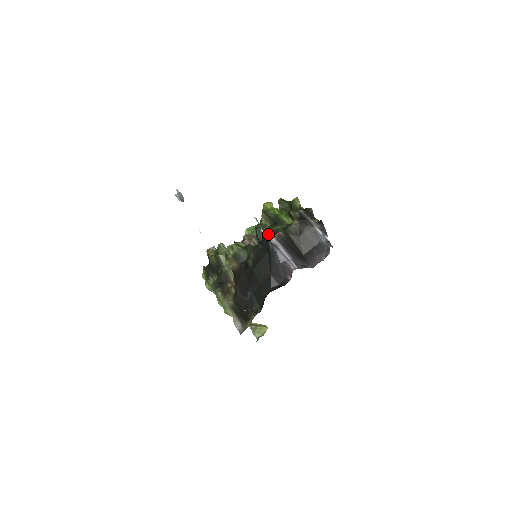
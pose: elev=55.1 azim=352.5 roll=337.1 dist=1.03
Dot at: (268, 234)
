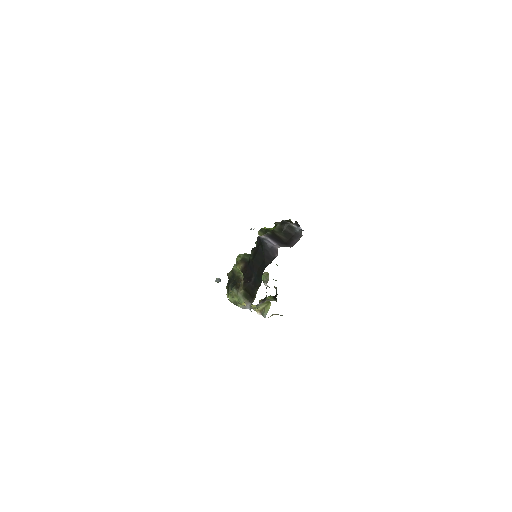
Dot at: occluded
